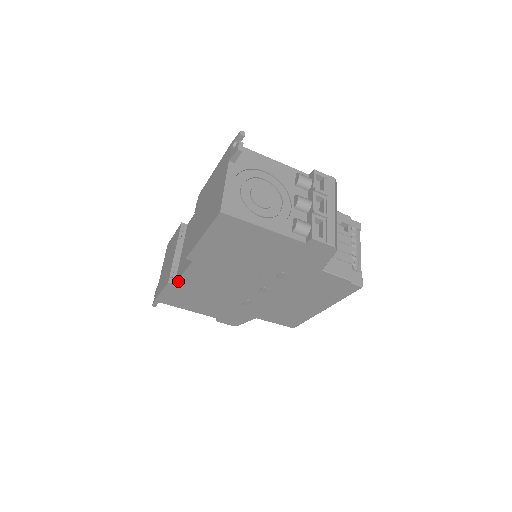
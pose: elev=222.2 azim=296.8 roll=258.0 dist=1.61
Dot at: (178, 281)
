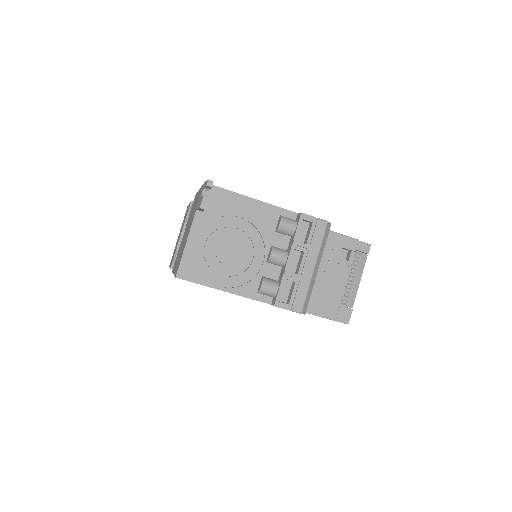
Dot at: occluded
